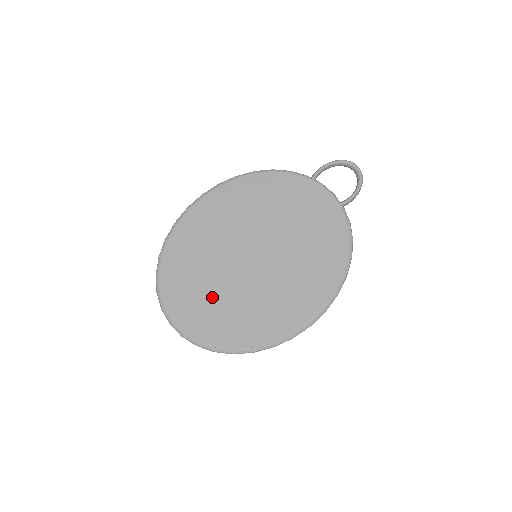
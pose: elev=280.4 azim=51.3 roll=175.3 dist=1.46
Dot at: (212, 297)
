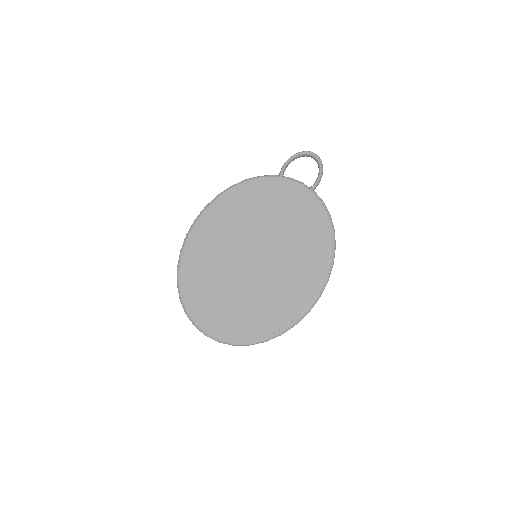
Dot at: (232, 302)
